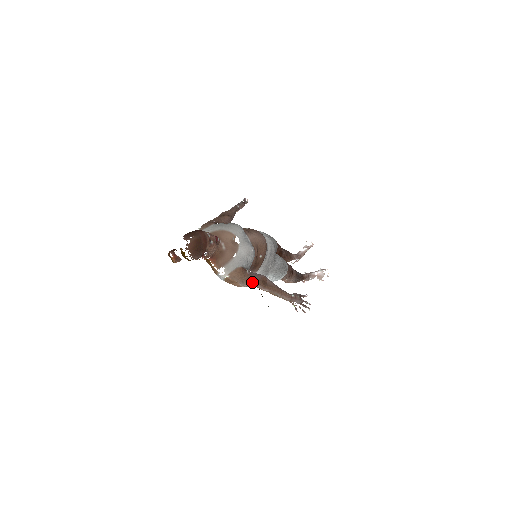
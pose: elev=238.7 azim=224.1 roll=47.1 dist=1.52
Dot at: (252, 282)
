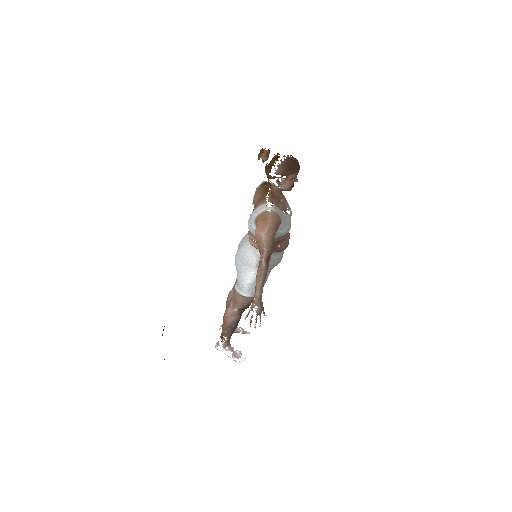
Dot at: (270, 242)
